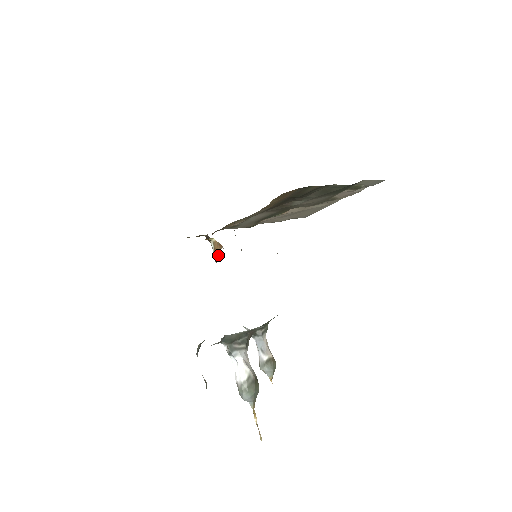
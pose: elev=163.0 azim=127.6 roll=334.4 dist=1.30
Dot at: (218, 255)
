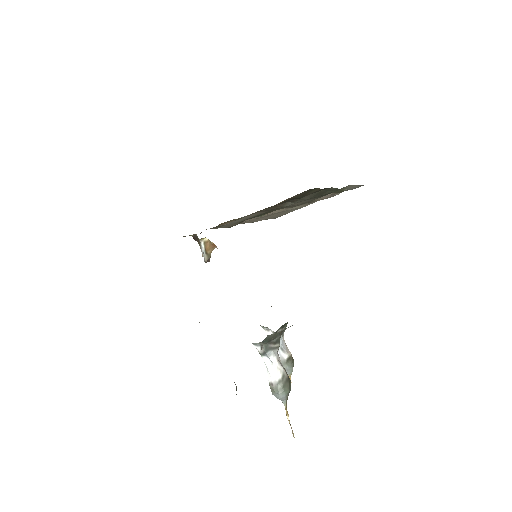
Dot at: (209, 255)
